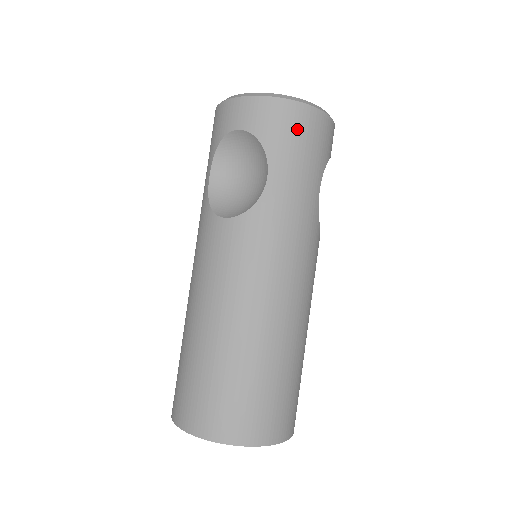
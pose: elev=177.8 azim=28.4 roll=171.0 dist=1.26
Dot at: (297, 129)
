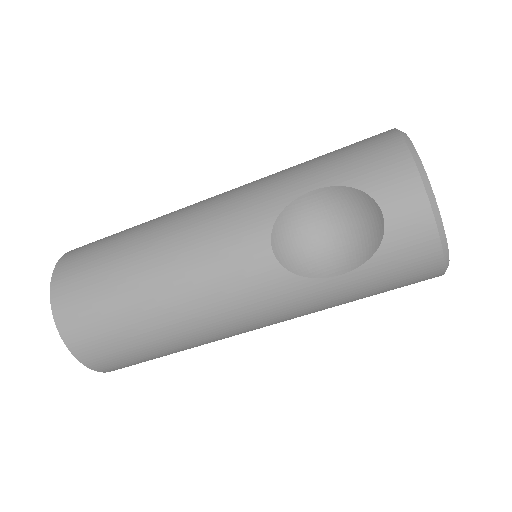
Dot at: (410, 273)
